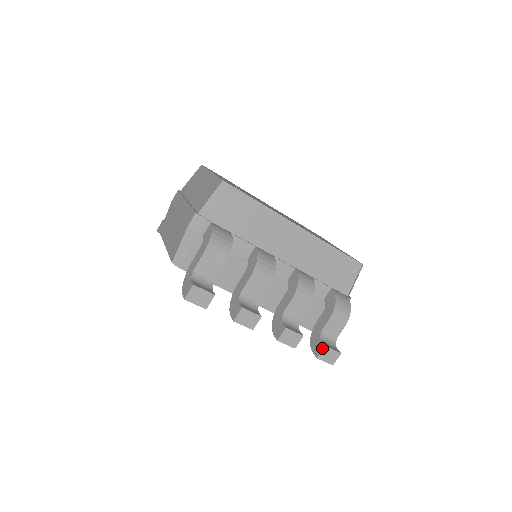
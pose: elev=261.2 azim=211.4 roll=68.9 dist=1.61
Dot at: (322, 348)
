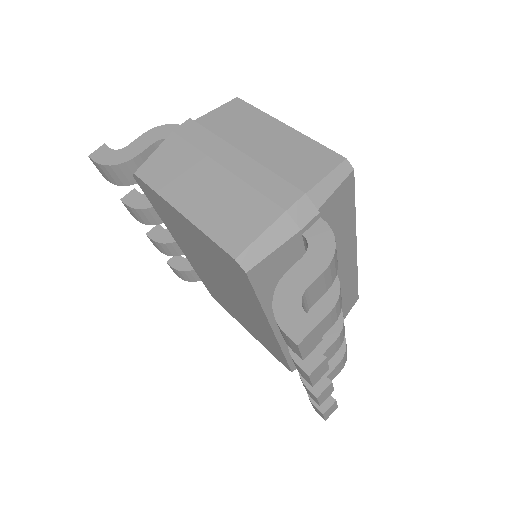
Dot at: (332, 402)
